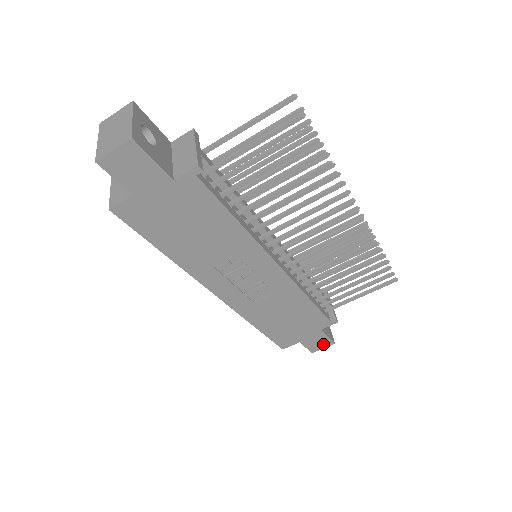
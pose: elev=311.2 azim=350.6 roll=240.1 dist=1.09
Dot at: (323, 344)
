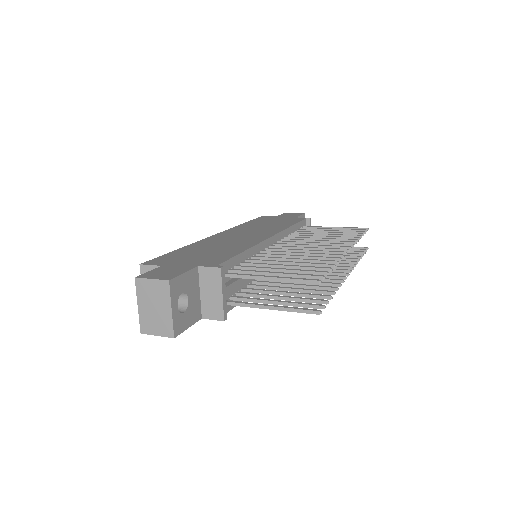
Dot at: occluded
